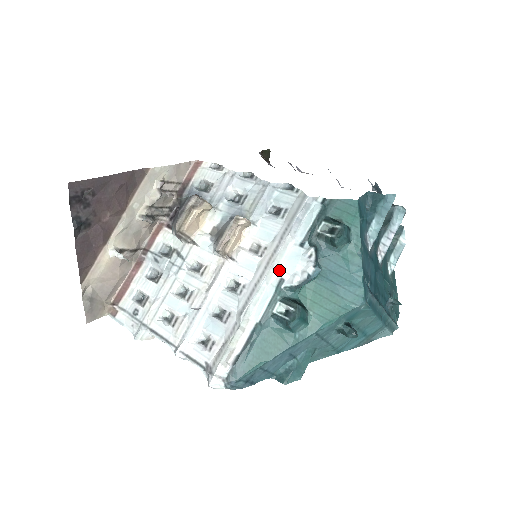
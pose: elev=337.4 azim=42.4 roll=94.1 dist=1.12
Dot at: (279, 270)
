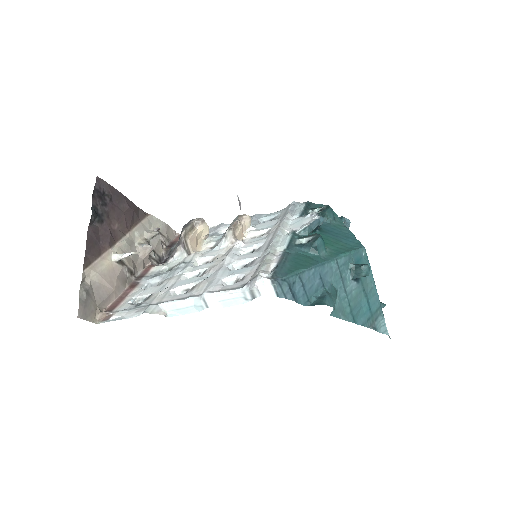
Dot at: (289, 229)
